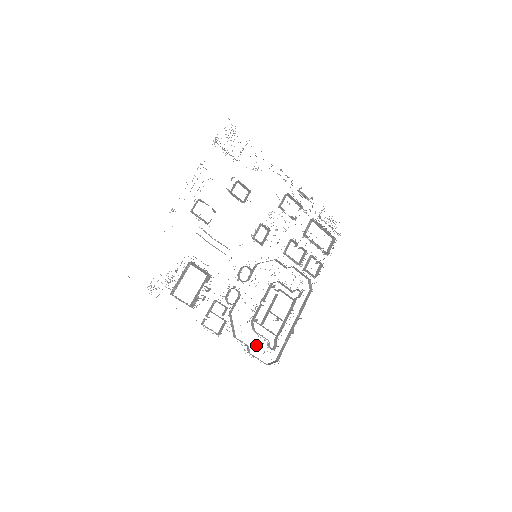
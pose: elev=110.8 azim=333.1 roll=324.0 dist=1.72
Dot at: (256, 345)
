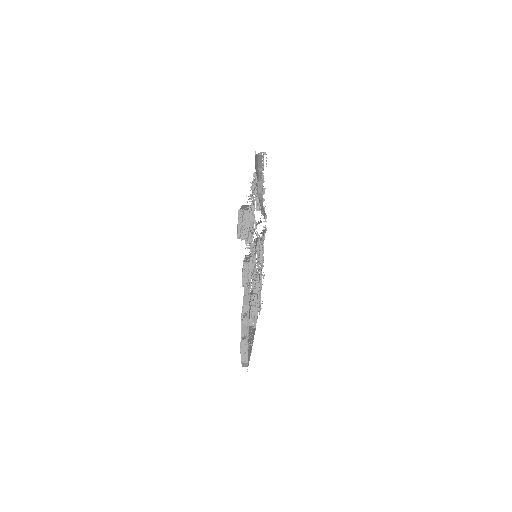
Dot at: (248, 330)
